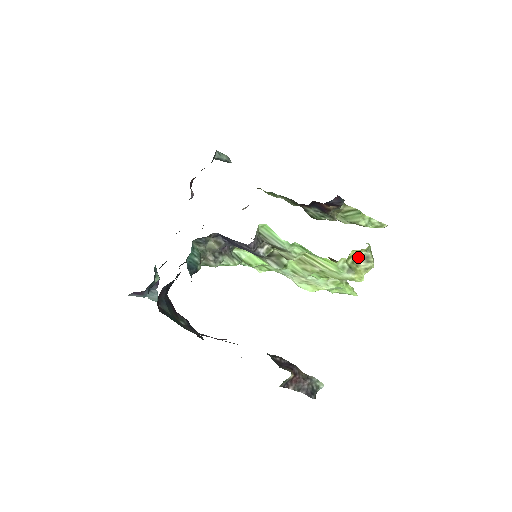
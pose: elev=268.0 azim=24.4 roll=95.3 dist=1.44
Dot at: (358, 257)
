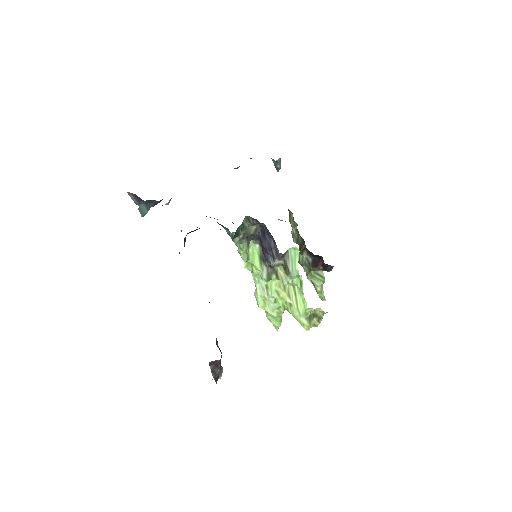
Dot at: (317, 314)
